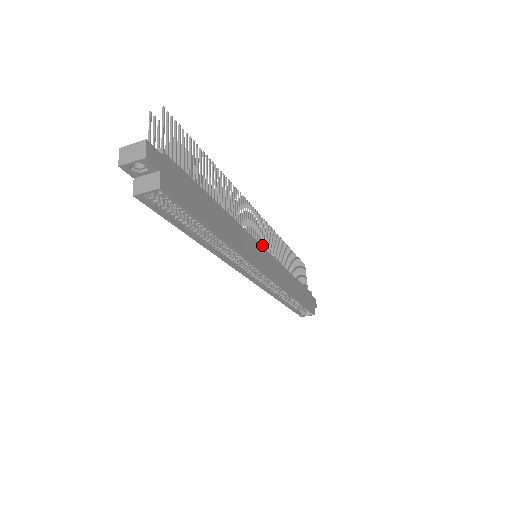
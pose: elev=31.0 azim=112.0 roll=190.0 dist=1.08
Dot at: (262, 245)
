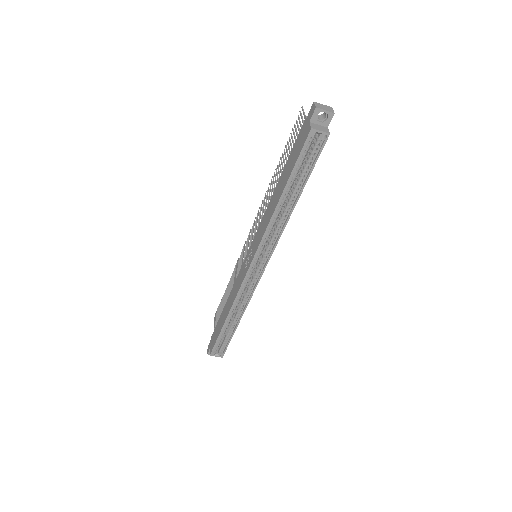
Dot at: occluded
